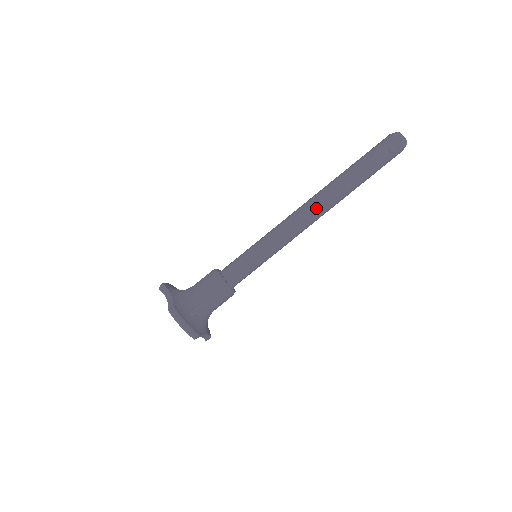
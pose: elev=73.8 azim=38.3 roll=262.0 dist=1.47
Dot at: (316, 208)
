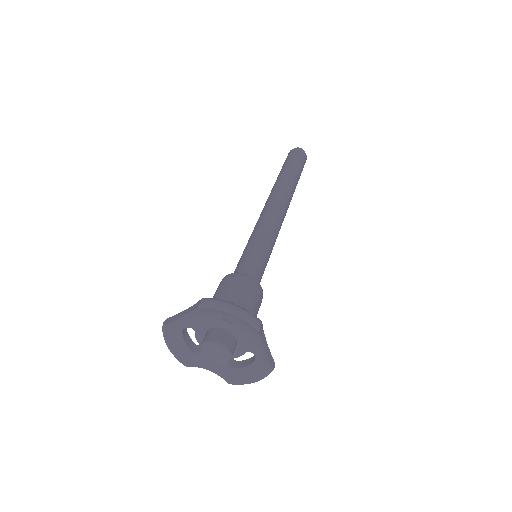
Dot at: (278, 197)
